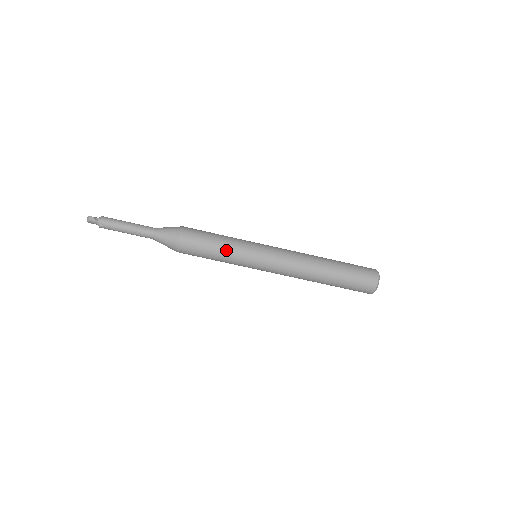
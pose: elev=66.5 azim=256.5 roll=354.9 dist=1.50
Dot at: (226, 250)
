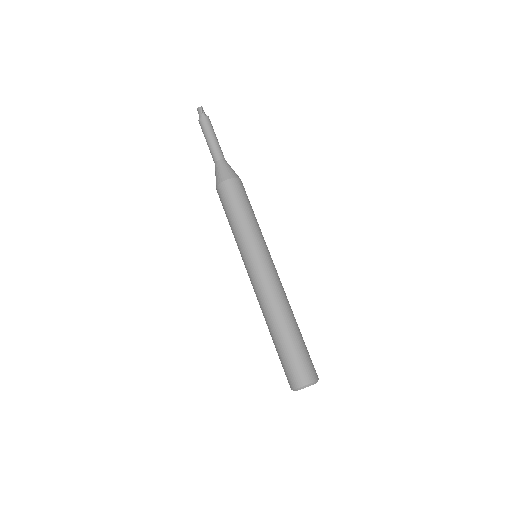
Dot at: (242, 223)
